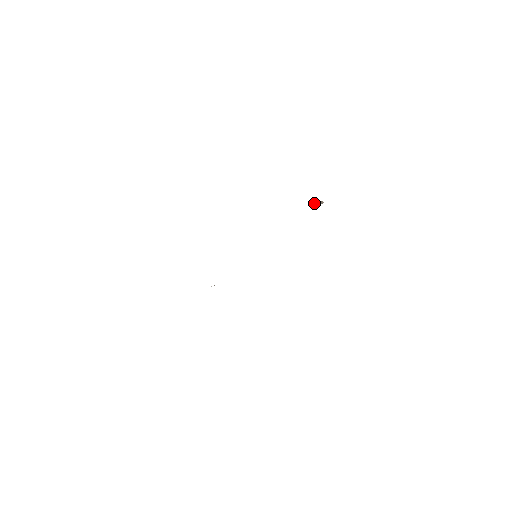
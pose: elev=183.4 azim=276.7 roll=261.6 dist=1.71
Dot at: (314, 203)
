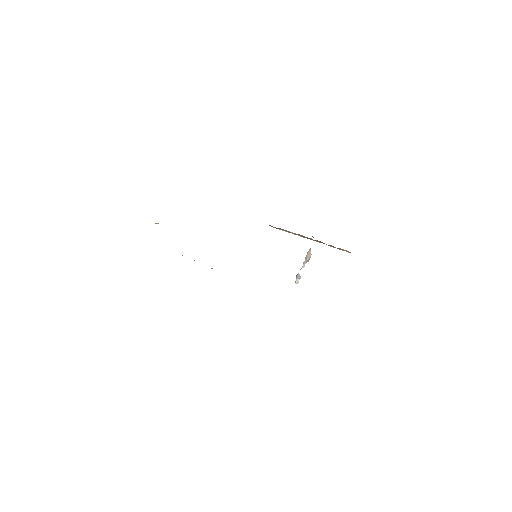
Dot at: (300, 276)
